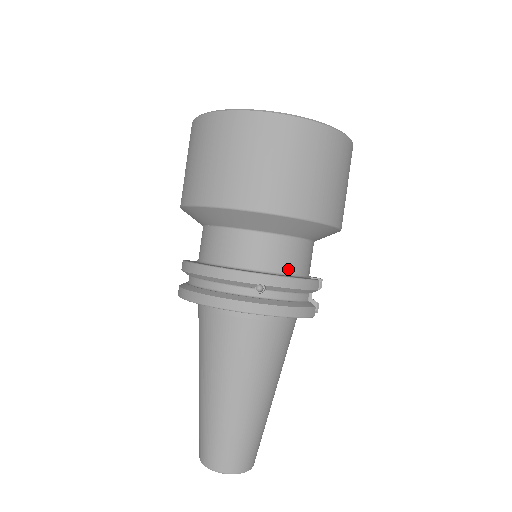
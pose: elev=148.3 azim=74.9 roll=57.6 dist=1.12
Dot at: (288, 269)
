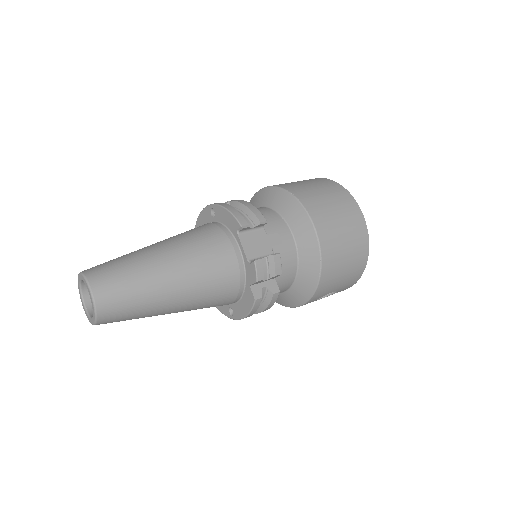
Dot at: occluded
